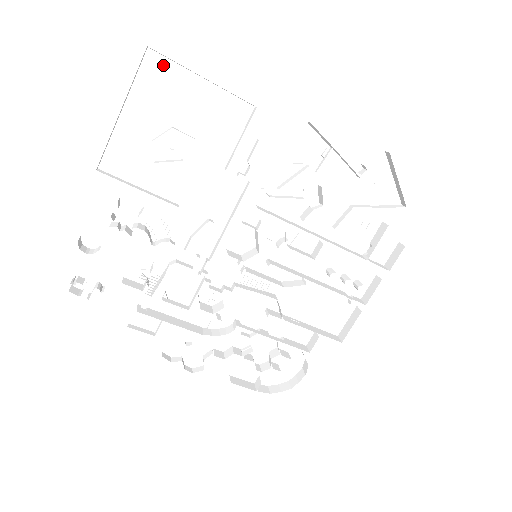
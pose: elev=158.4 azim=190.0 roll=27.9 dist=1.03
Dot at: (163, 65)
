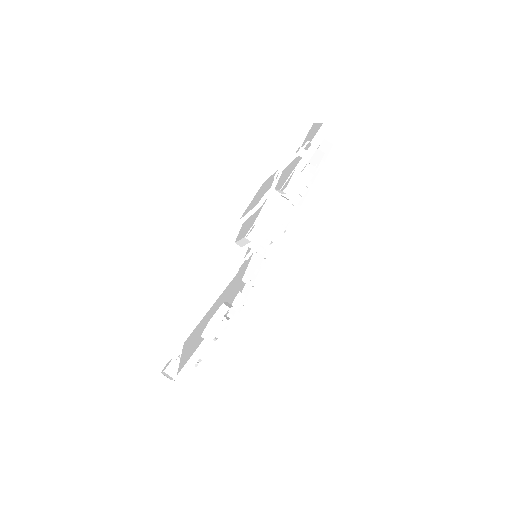
Dot at: (196, 329)
